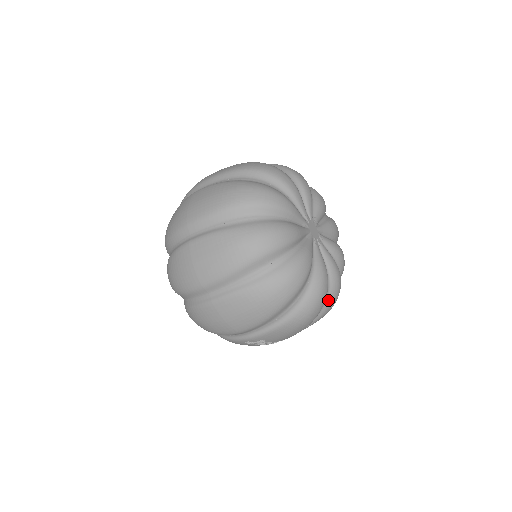
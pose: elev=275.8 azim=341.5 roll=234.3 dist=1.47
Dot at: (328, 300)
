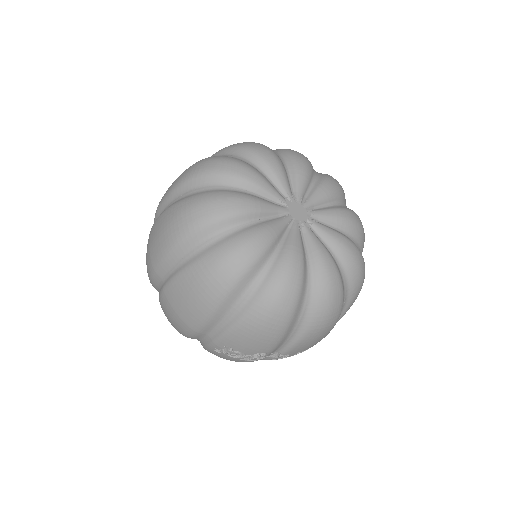
Dot at: (313, 302)
